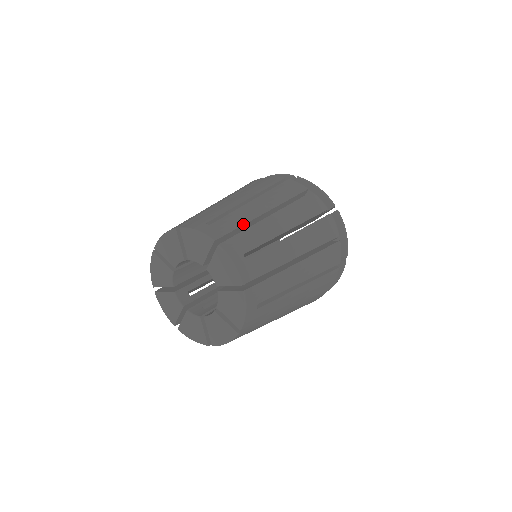
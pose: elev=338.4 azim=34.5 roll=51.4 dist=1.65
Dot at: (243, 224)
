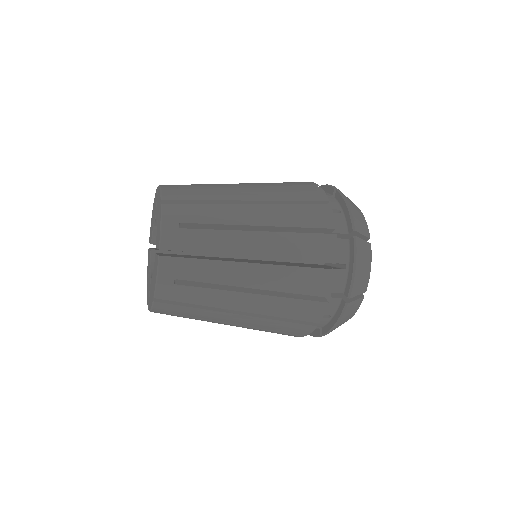
Dot at: occluded
